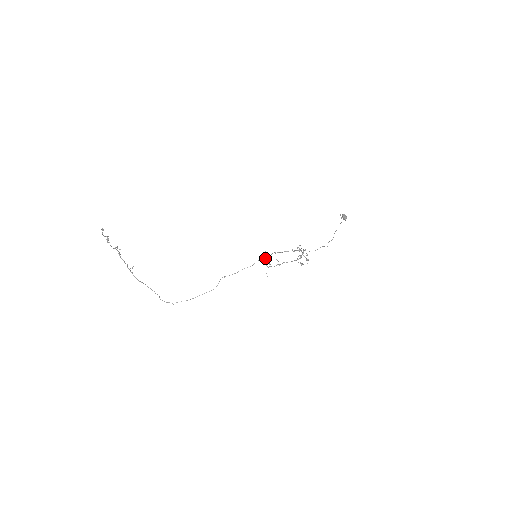
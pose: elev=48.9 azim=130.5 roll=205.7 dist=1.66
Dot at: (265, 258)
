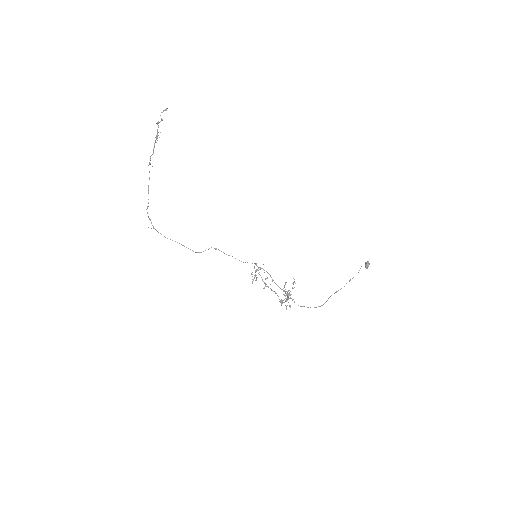
Dot at: occluded
